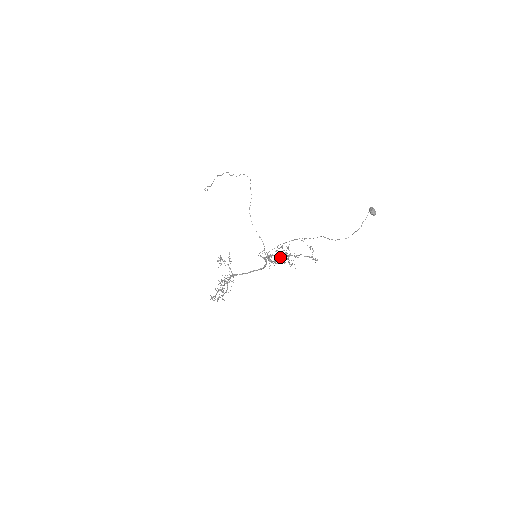
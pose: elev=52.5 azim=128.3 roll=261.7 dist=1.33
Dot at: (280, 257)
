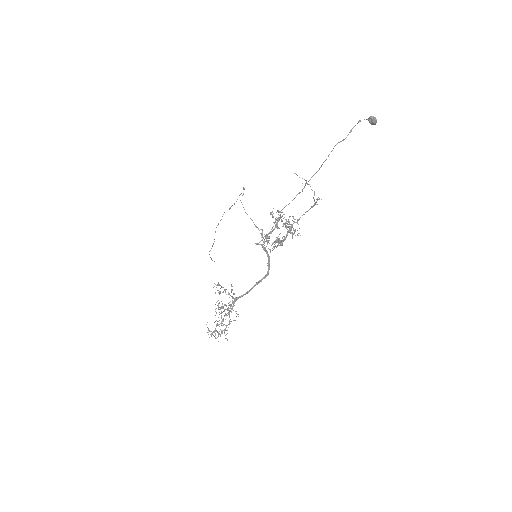
Dot at: occluded
